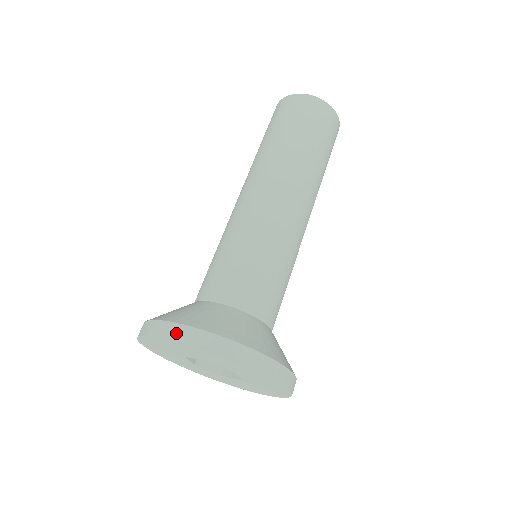
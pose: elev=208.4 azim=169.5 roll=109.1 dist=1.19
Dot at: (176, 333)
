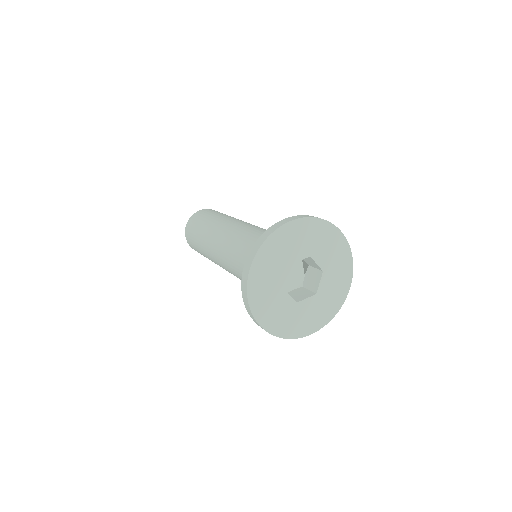
Dot at: (309, 216)
